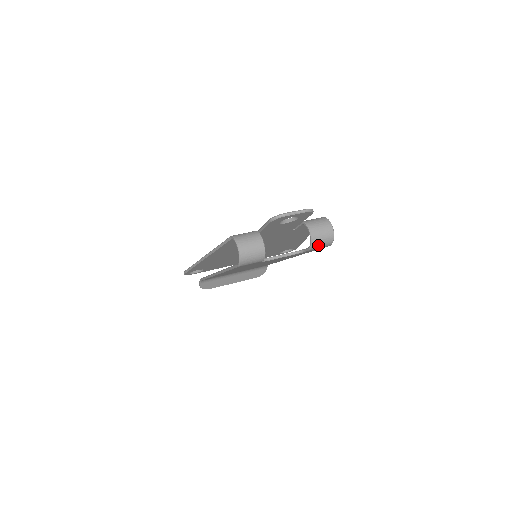
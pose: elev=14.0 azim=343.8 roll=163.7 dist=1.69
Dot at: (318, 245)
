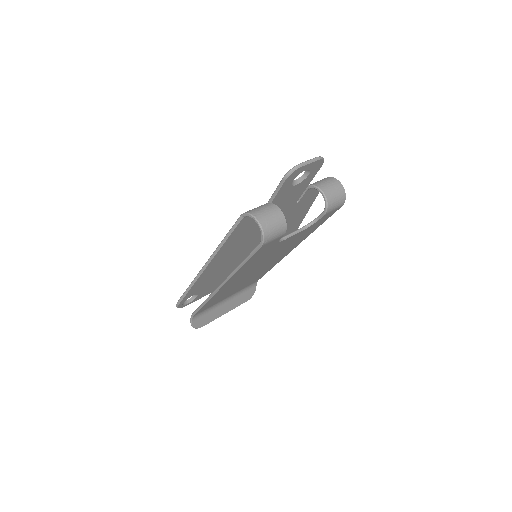
Dot at: (333, 205)
